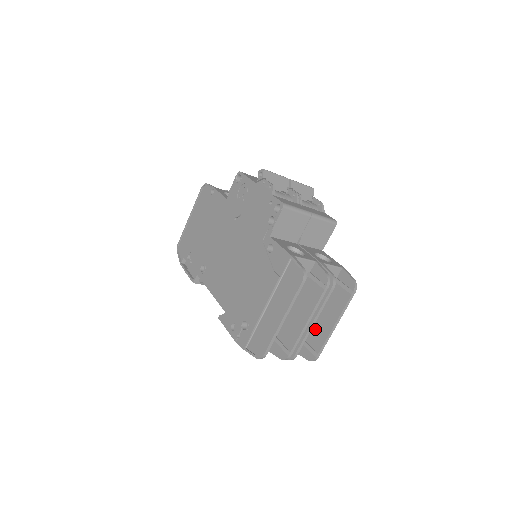
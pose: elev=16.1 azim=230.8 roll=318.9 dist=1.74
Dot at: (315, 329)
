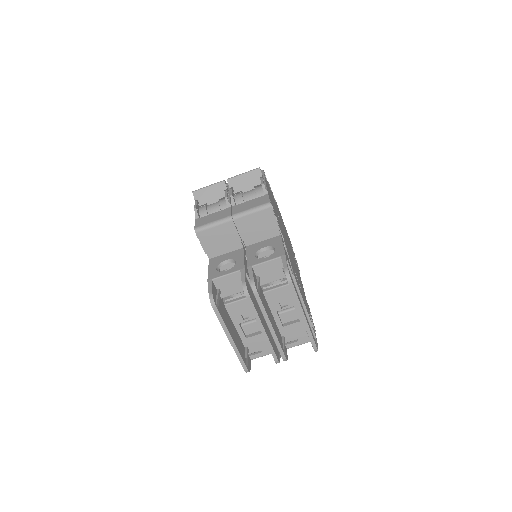
Dot at: occluded
